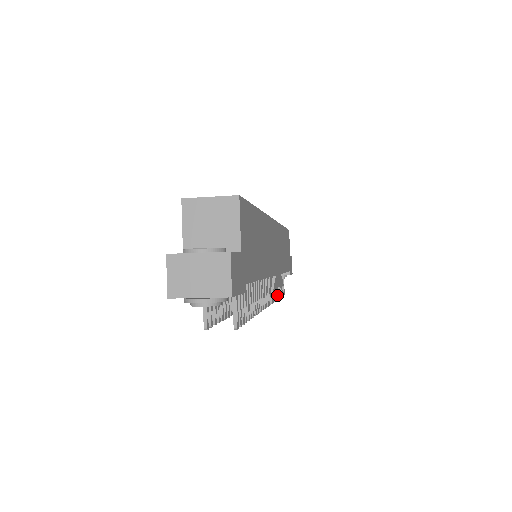
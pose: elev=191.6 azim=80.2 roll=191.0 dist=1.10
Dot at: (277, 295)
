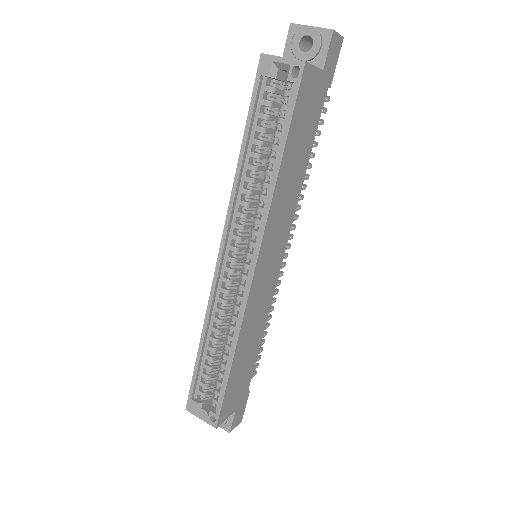
Dot at: occluded
